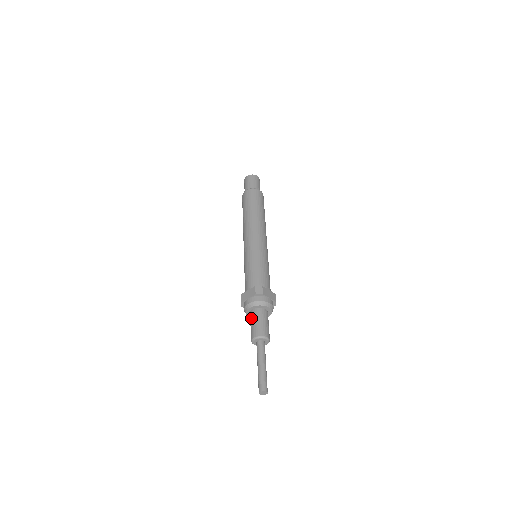
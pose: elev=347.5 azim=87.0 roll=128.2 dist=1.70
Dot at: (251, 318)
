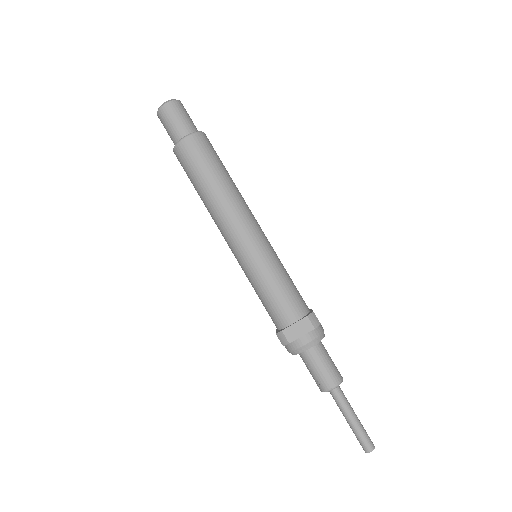
Dot at: (312, 361)
